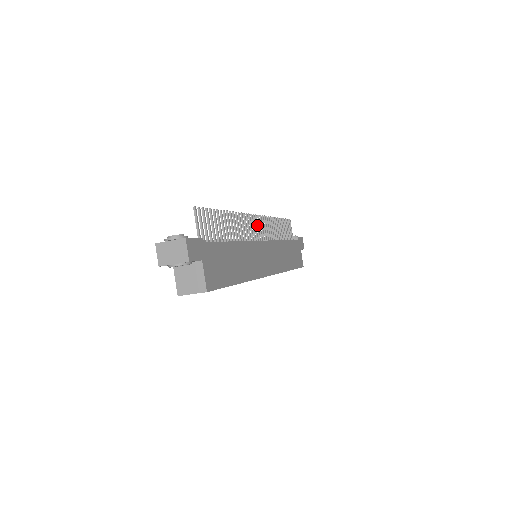
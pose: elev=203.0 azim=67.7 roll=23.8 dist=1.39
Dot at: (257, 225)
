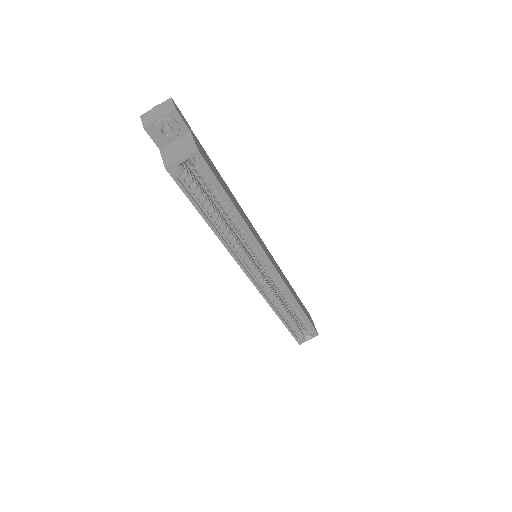
Dot at: occluded
